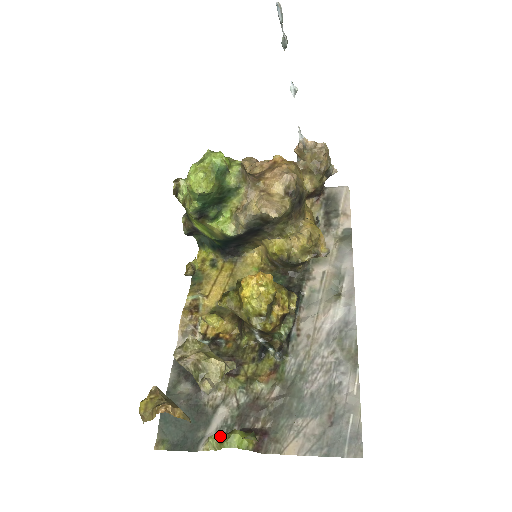
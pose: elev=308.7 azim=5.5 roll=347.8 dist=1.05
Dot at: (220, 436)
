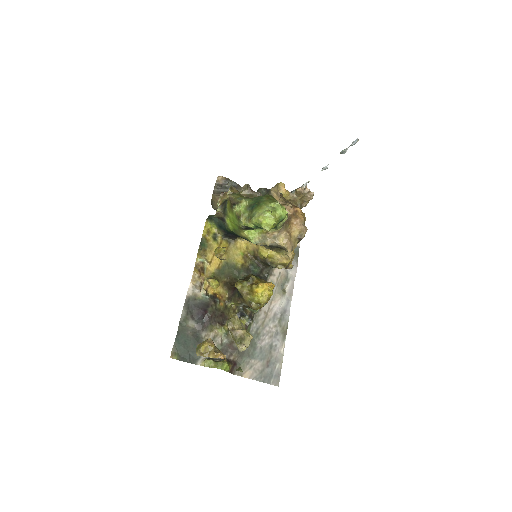
Dot at: (215, 361)
